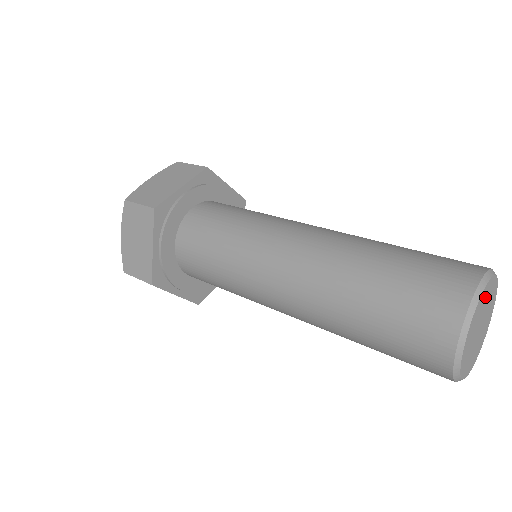
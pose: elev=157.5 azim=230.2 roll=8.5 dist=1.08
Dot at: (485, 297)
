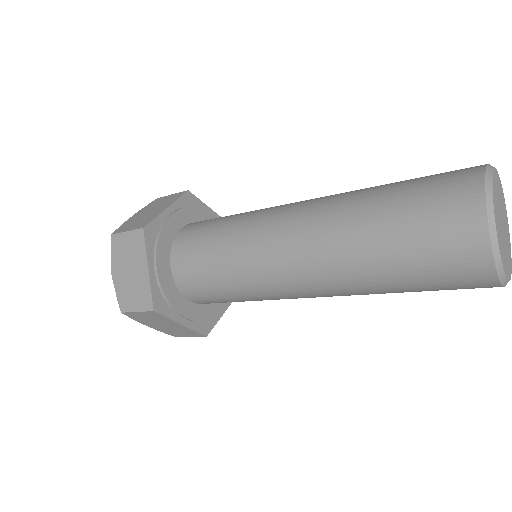
Dot at: (496, 188)
